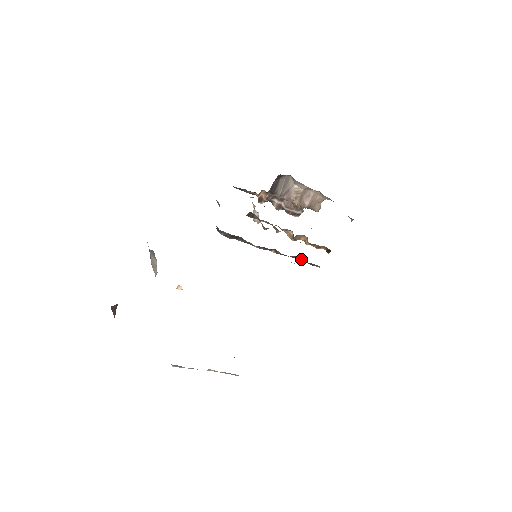
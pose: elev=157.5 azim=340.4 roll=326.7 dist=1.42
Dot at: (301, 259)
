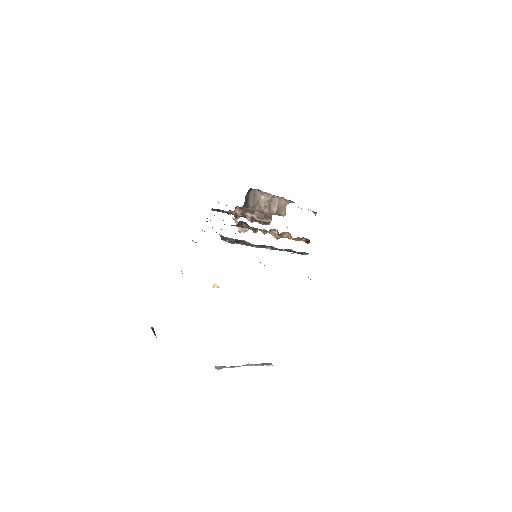
Dot at: (292, 250)
